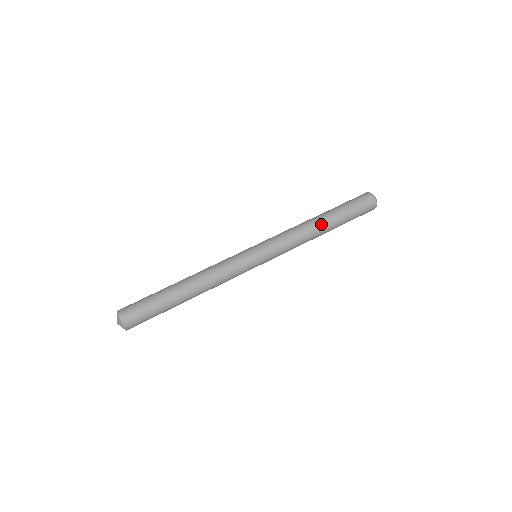
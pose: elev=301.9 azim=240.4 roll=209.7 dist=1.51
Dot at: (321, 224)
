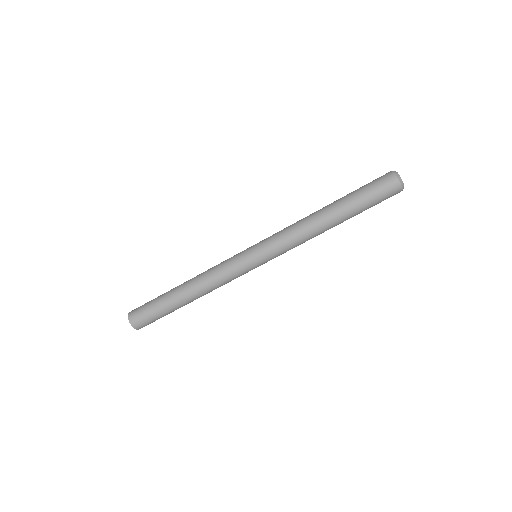
Dot at: occluded
